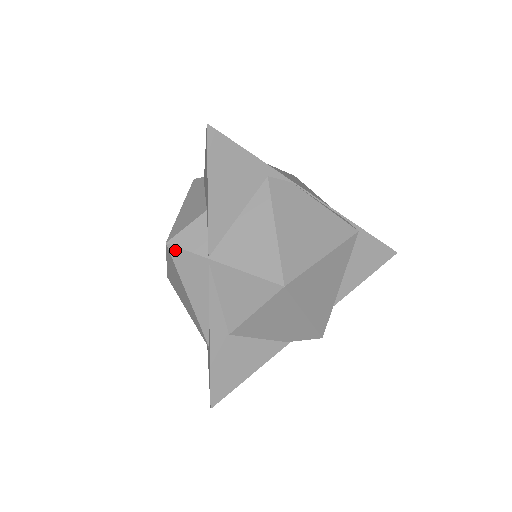
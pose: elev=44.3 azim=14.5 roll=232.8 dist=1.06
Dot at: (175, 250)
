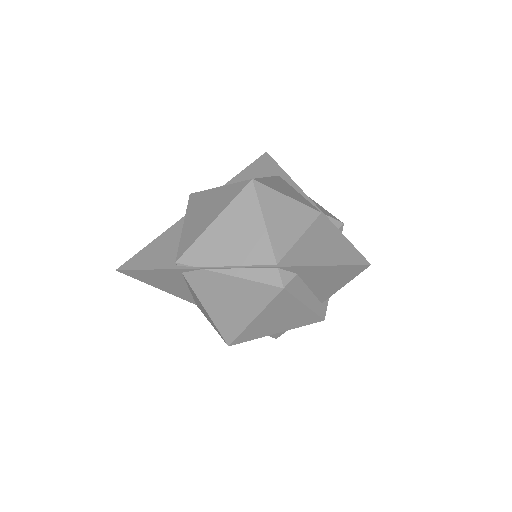
Dot at: occluded
